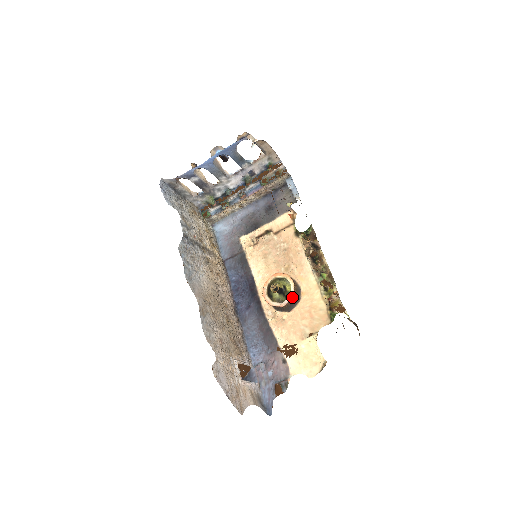
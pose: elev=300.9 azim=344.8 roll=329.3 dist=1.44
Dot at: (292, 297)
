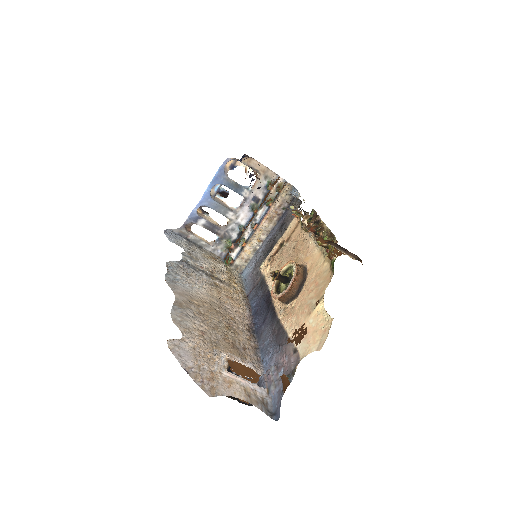
Dot at: (295, 276)
